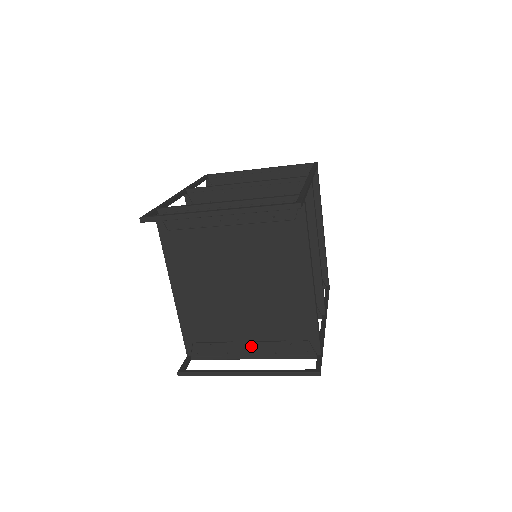
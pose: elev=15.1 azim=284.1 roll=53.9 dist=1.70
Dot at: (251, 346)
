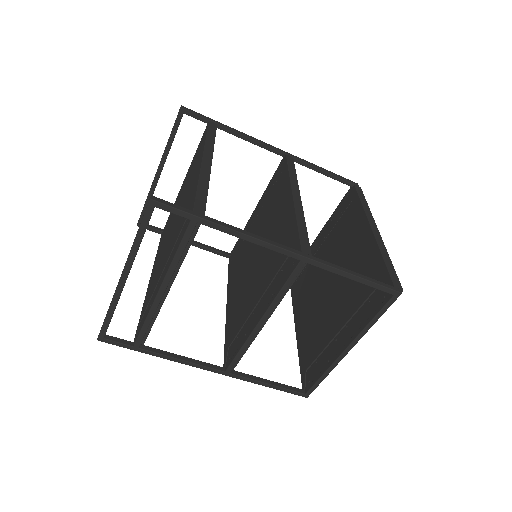
Dot at: (162, 275)
